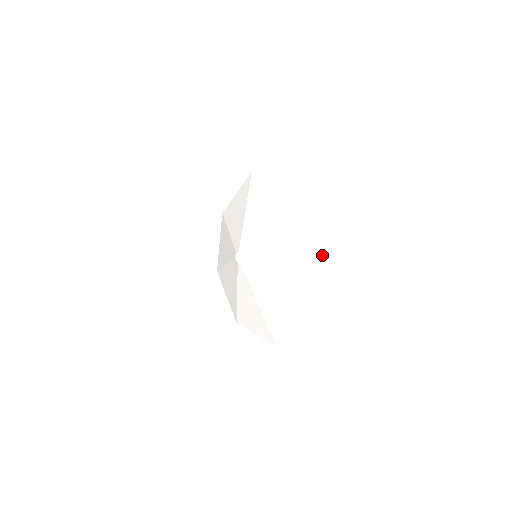
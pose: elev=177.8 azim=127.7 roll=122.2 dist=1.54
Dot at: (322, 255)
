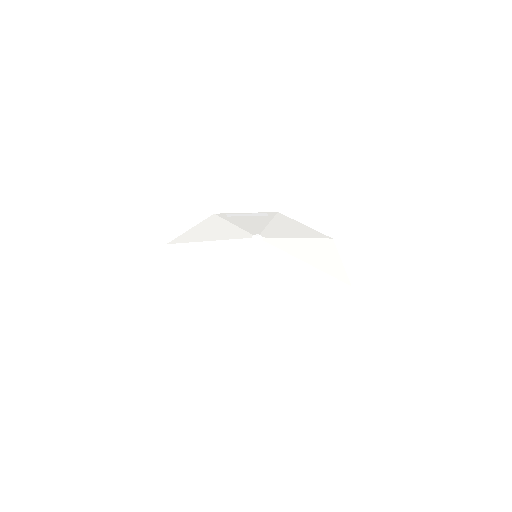
Dot at: (335, 248)
